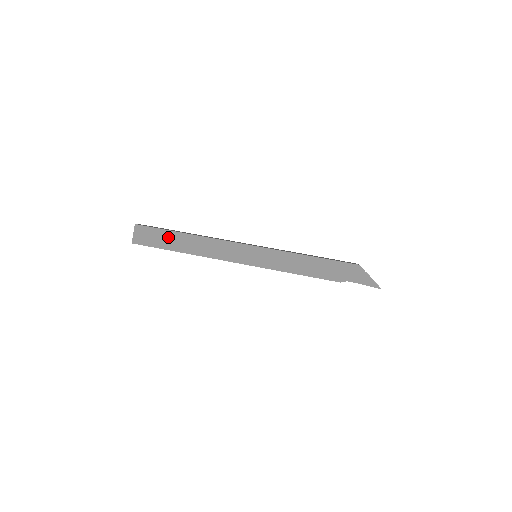
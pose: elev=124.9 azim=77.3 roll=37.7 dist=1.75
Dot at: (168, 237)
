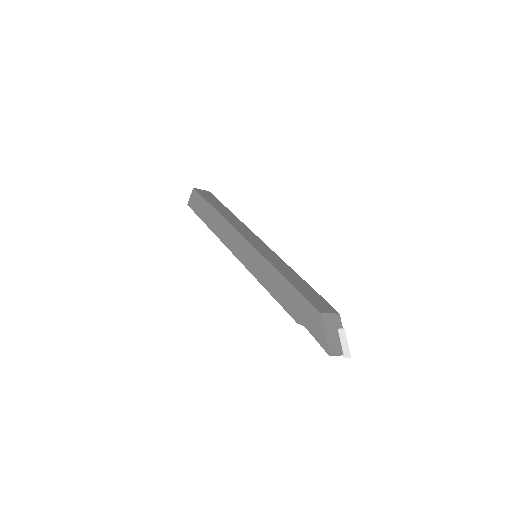
Dot at: (205, 208)
